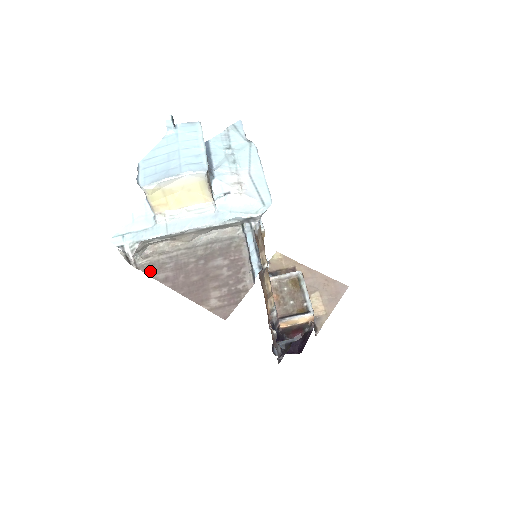
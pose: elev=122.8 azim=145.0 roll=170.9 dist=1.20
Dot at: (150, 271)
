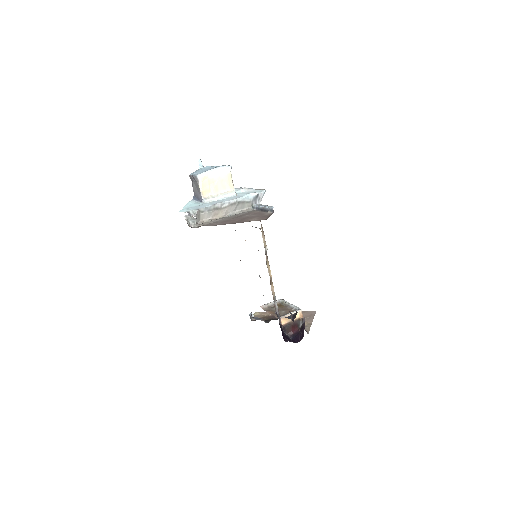
Dot at: occluded
